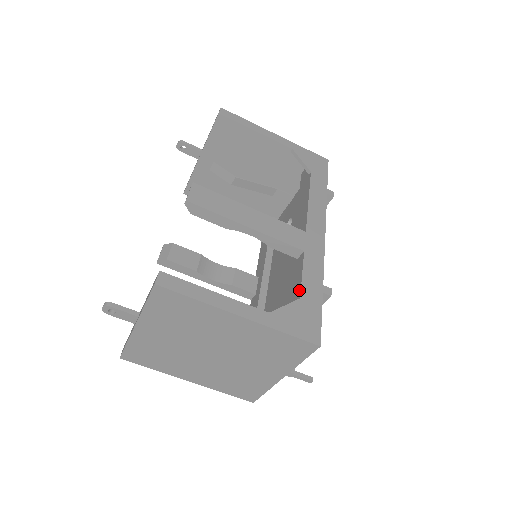
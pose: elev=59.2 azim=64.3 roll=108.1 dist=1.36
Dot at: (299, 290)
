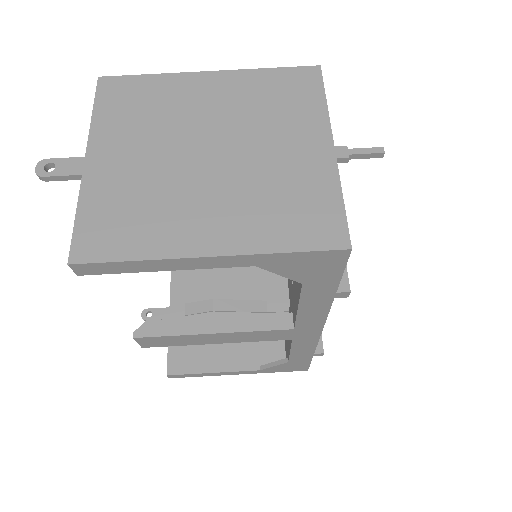
Dot at: occluded
